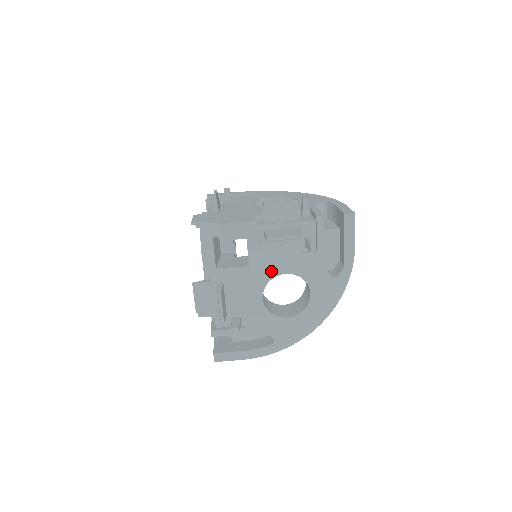
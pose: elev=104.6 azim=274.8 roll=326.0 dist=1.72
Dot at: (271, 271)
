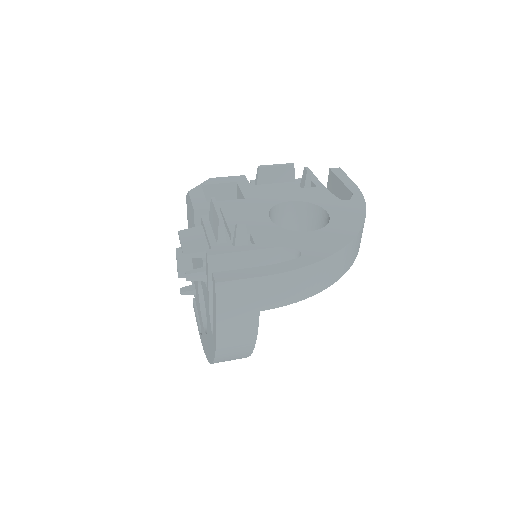
Dot at: (272, 201)
